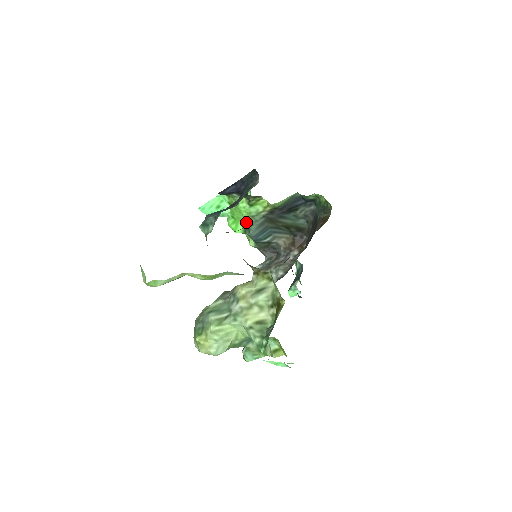
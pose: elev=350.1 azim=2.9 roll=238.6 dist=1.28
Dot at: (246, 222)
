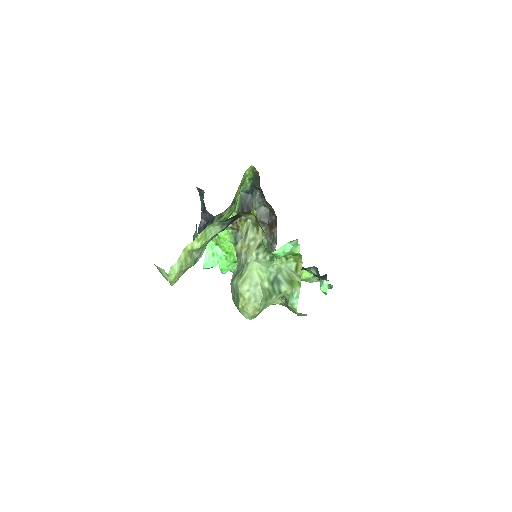
Dot at: (232, 242)
